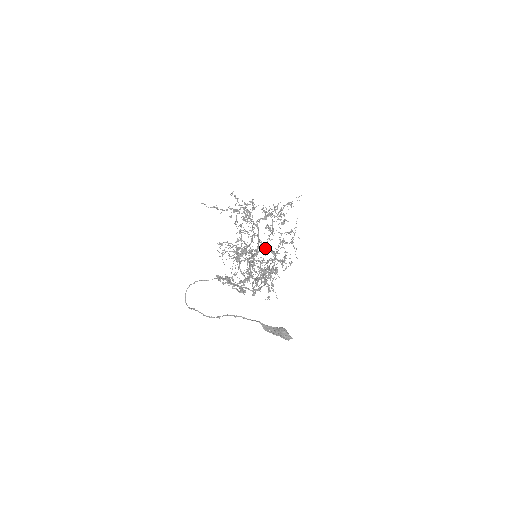
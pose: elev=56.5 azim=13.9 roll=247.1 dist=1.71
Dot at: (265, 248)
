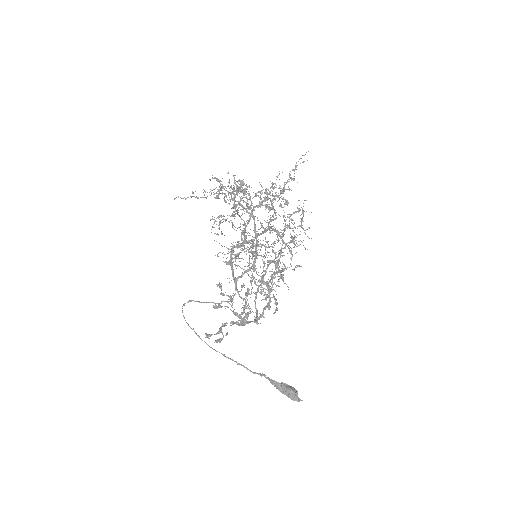
Dot at: occluded
